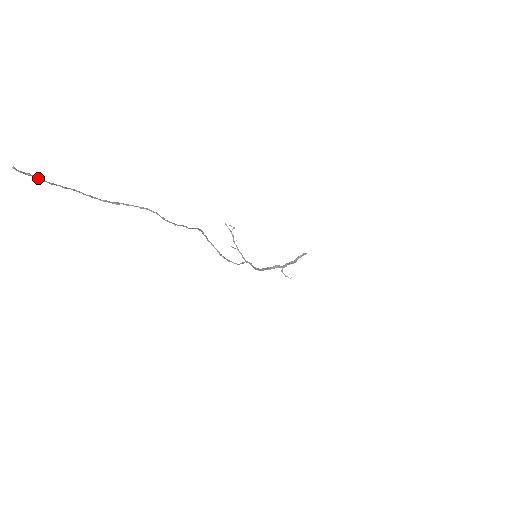
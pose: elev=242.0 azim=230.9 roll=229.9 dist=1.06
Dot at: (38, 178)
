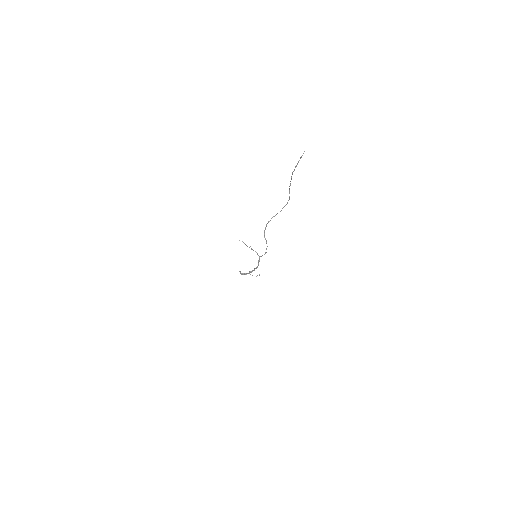
Dot at: occluded
